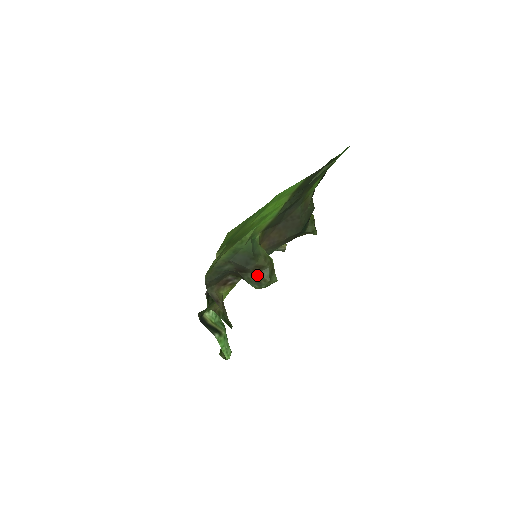
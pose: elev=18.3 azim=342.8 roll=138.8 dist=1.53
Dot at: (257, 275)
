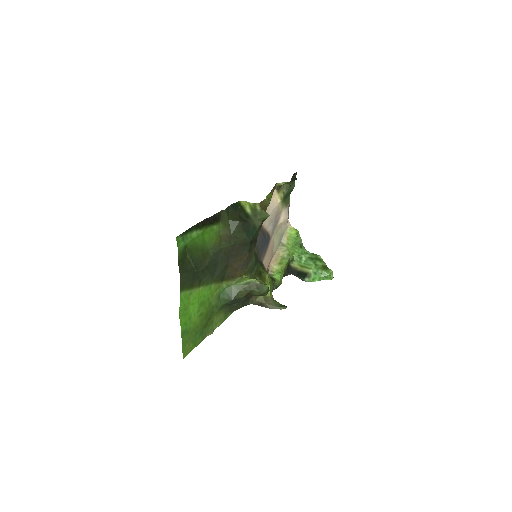
Dot at: occluded
